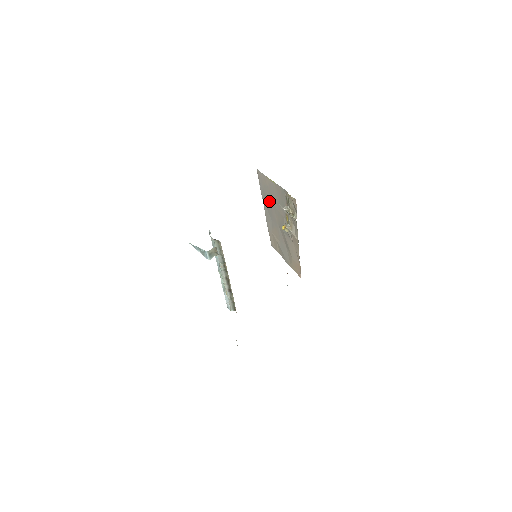
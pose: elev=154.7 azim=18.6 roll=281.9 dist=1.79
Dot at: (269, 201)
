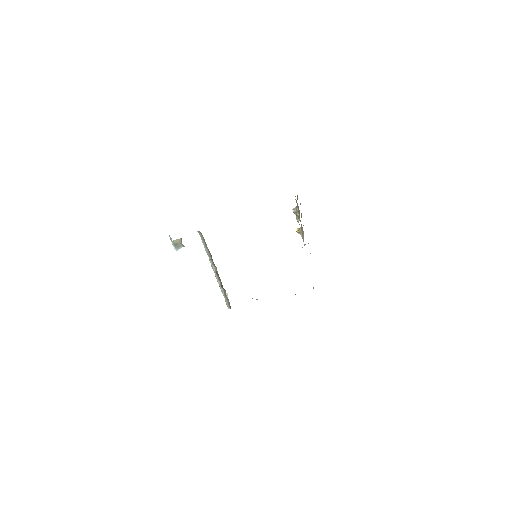
Dot at: occluded
